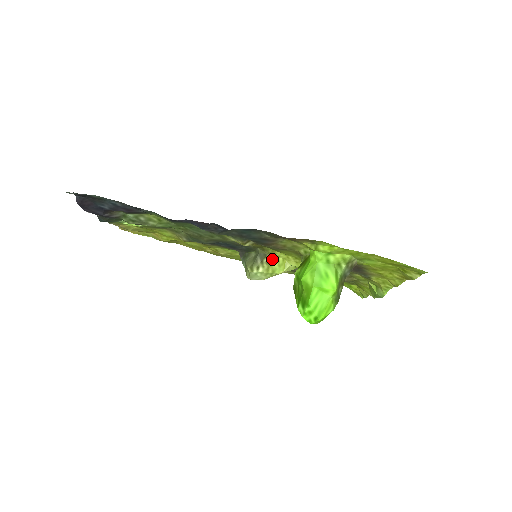
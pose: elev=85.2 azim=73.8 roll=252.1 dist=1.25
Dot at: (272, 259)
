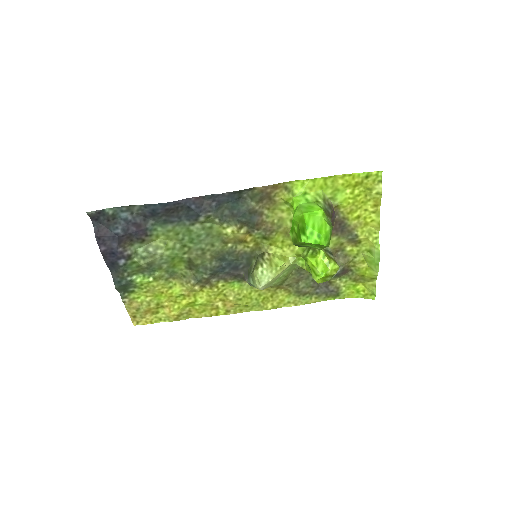
Dot at: (271, 255)
